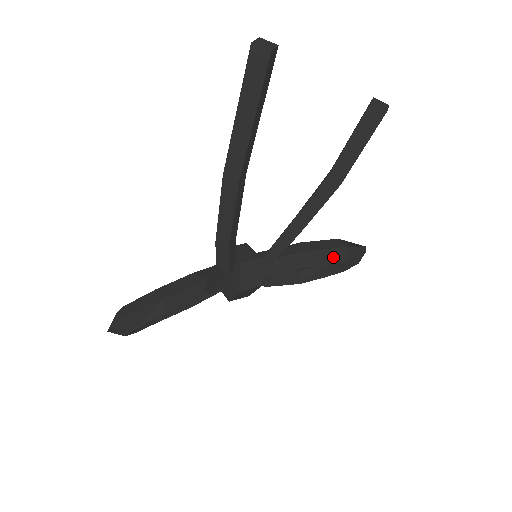
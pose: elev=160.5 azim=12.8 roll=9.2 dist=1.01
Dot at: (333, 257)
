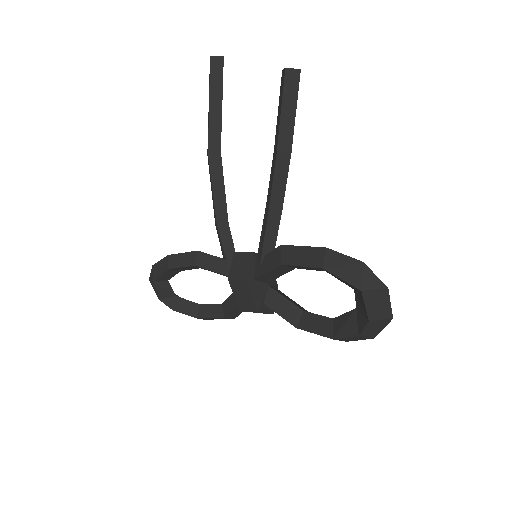
Dot at: (309, 258)
